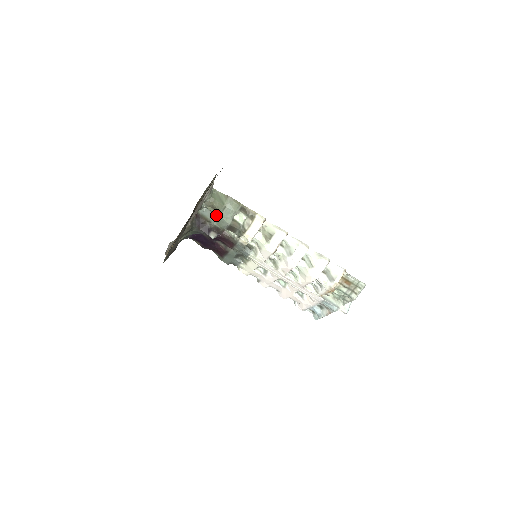
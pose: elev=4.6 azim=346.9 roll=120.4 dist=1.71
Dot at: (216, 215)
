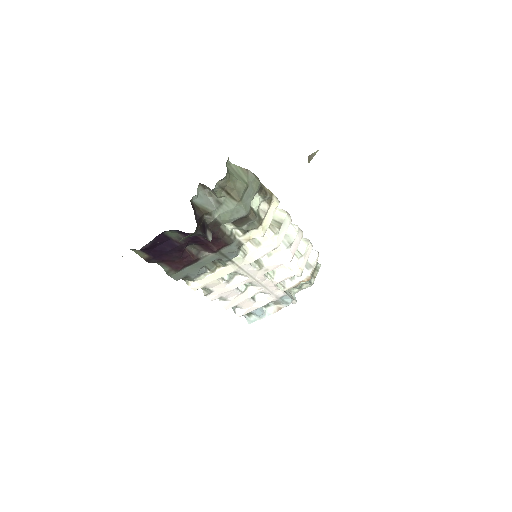
Dot at: (227, 201)
